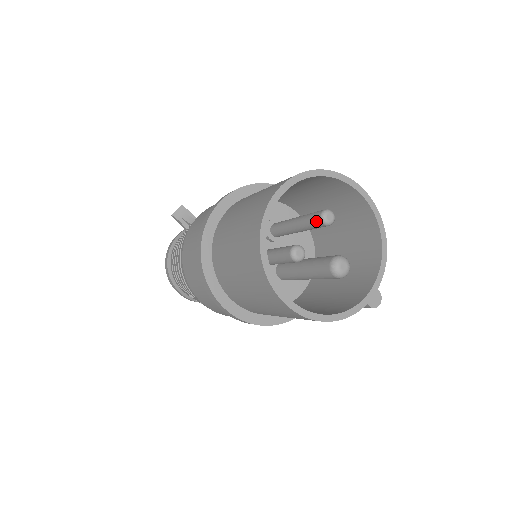
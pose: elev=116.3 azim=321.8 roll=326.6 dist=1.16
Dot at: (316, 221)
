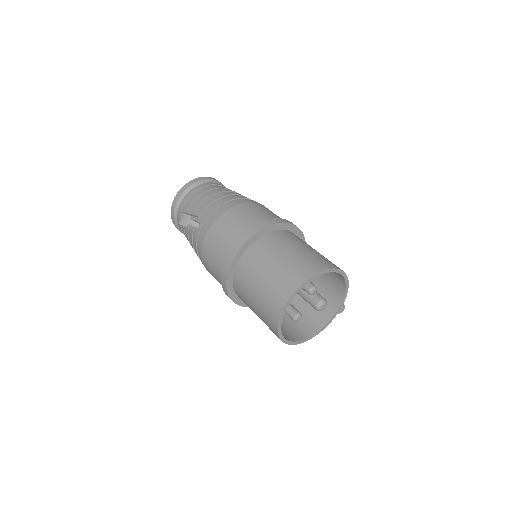
Dot at: occluded
